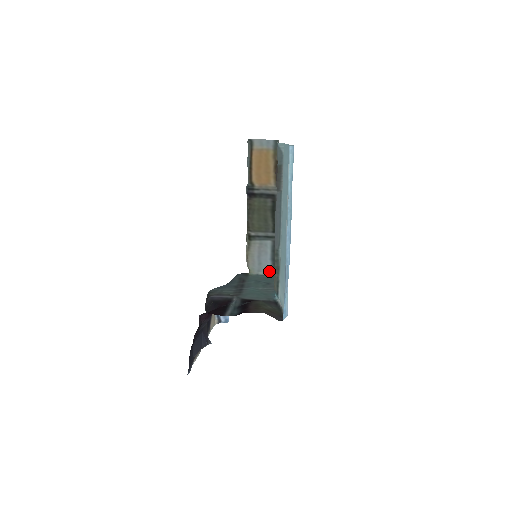
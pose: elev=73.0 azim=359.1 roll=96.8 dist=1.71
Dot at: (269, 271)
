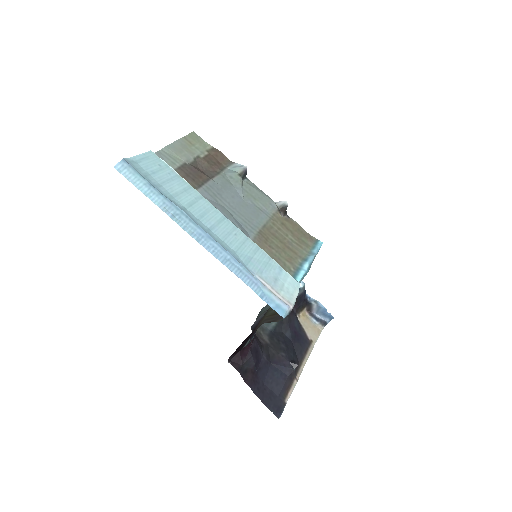
Dot at: occluded
